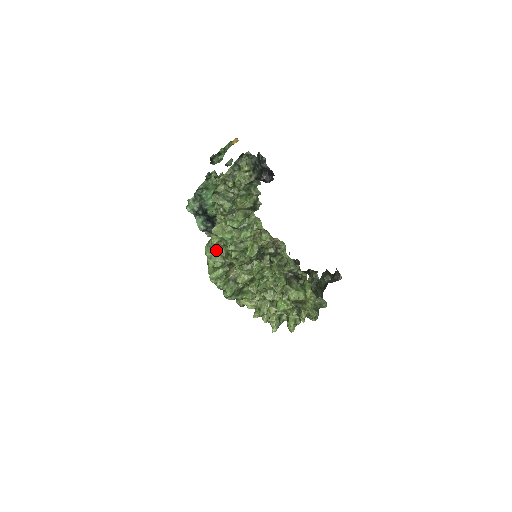
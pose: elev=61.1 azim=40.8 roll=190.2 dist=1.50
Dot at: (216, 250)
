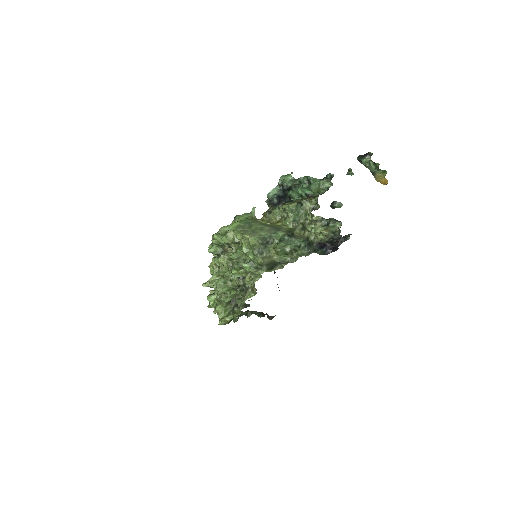
Dot at: occluded
